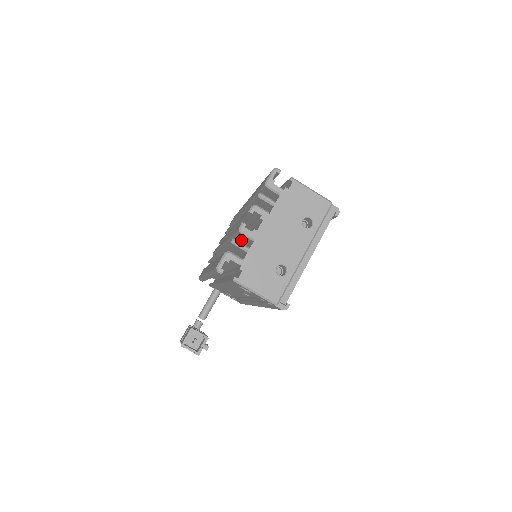
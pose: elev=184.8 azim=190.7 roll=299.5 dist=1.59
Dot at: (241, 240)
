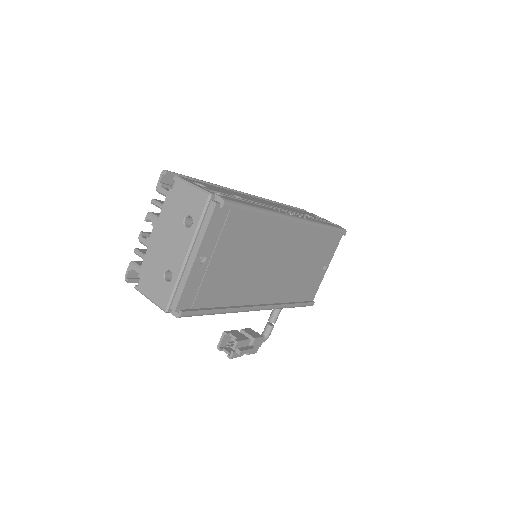
Dot at: occluded
